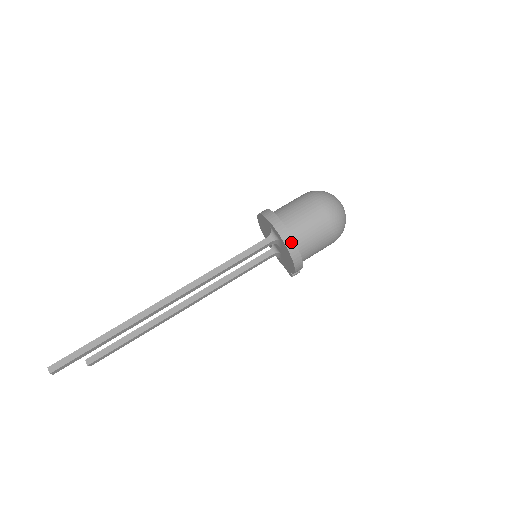
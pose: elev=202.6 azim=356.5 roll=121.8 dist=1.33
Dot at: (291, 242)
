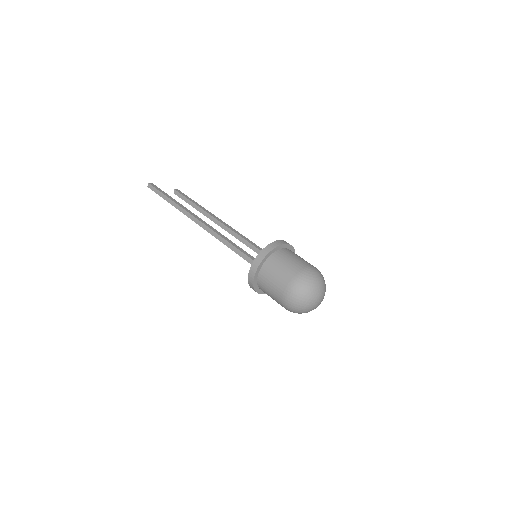
Dot at: (252, 284)
